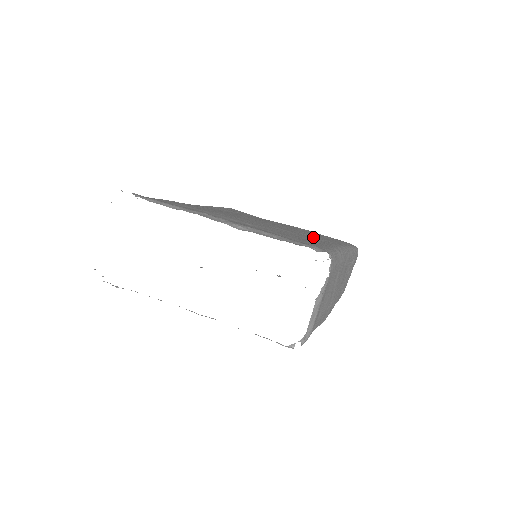
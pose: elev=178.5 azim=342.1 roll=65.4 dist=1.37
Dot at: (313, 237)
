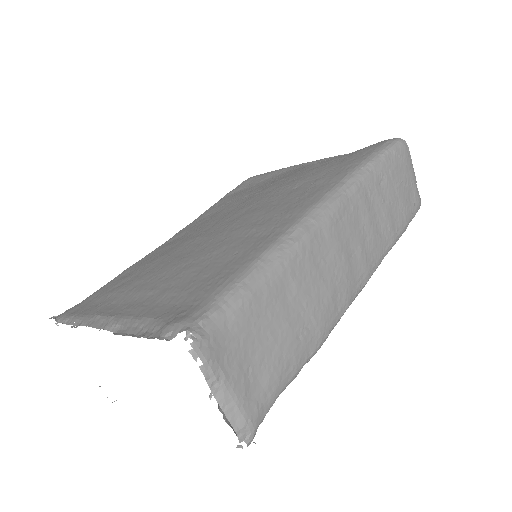
Dot at: (259, 230)
